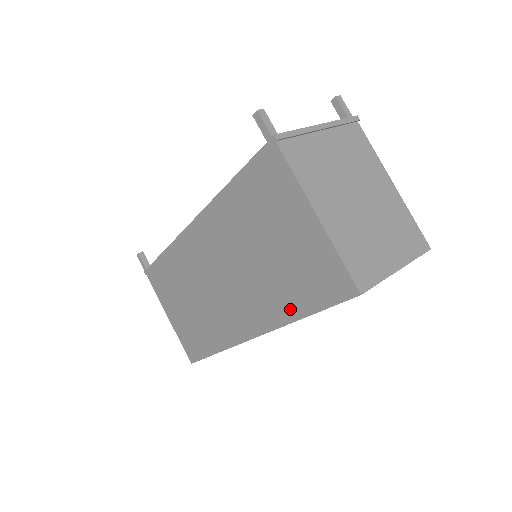
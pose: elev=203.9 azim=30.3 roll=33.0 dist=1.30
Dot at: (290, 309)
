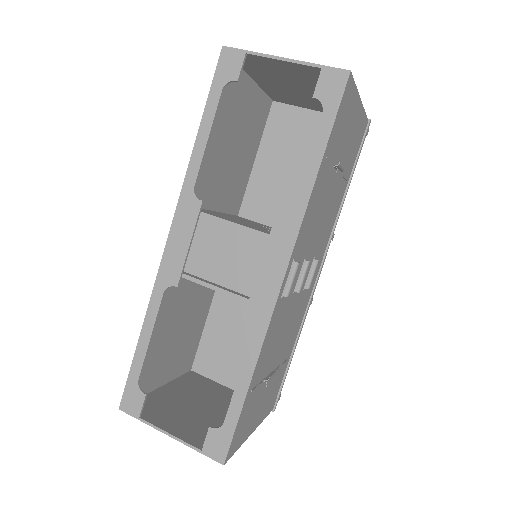
Dot at: occluded
